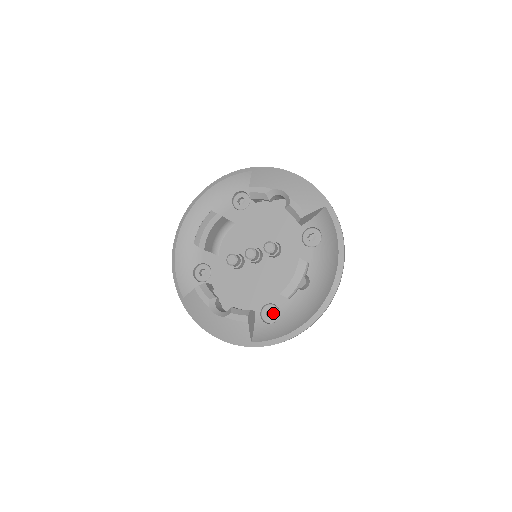
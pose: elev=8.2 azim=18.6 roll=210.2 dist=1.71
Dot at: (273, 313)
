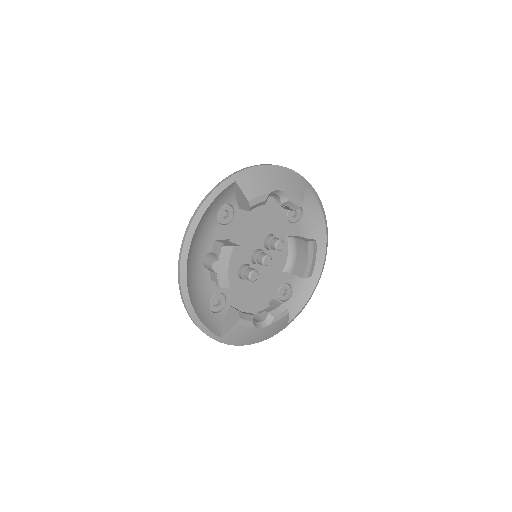
Dot at: (283, 290)
